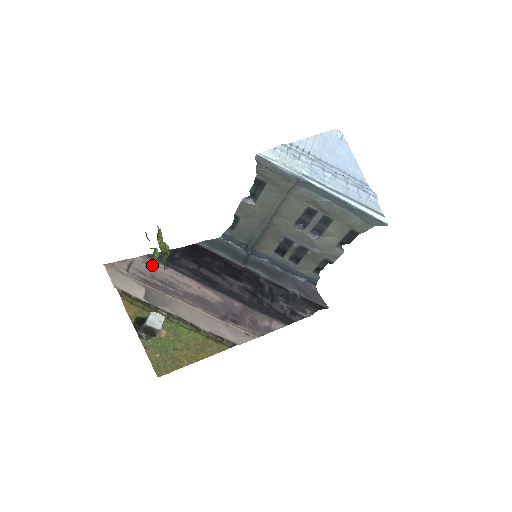
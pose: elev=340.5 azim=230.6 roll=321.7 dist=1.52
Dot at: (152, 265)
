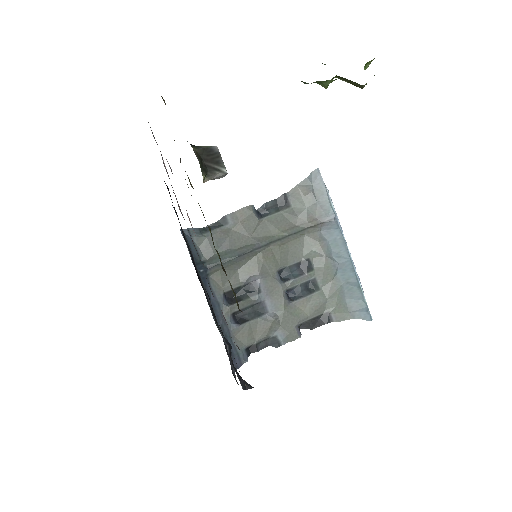
Dot at: occluded
